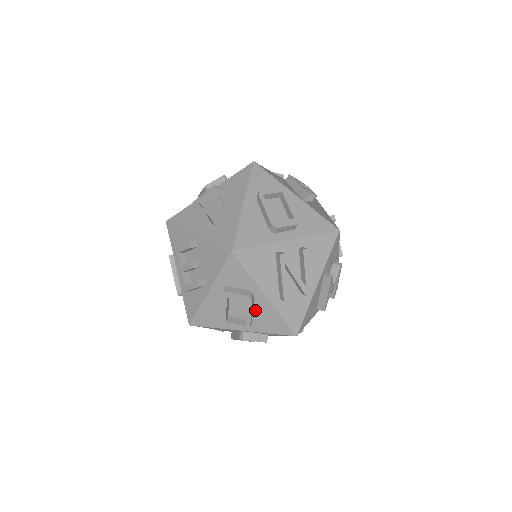
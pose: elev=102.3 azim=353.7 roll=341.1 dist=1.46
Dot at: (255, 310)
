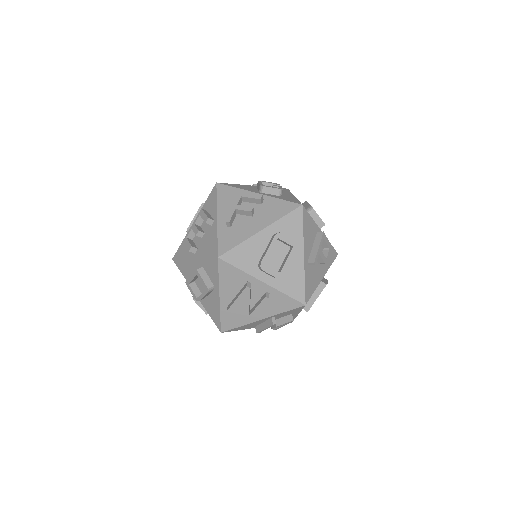
Dot at: (210, 296)
